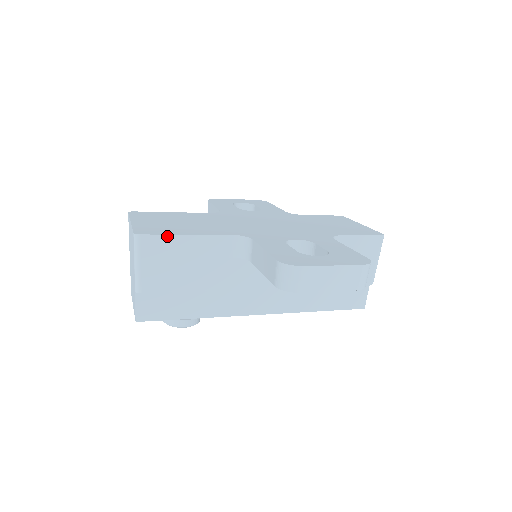
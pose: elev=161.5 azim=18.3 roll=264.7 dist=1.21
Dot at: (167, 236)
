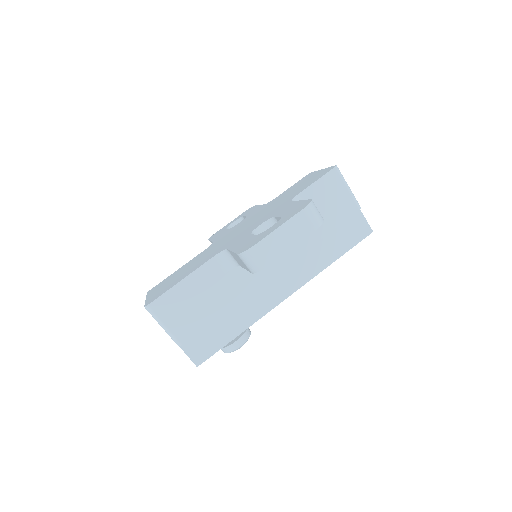
Dot at: (167, 292)
